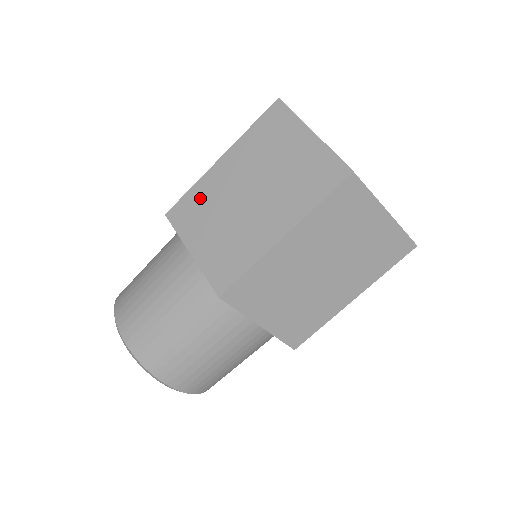
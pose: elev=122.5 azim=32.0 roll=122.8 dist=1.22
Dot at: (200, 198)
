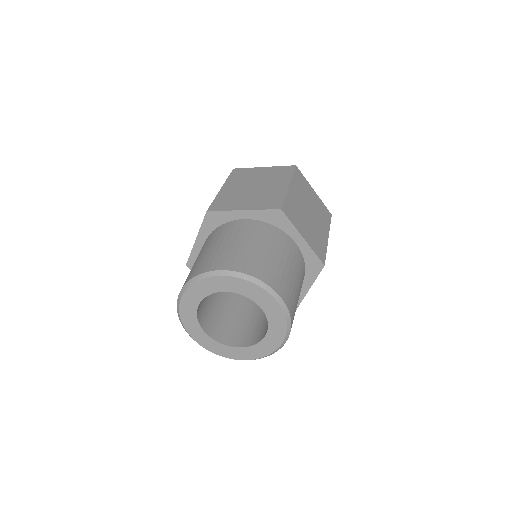
Dot at: (225, 198)
